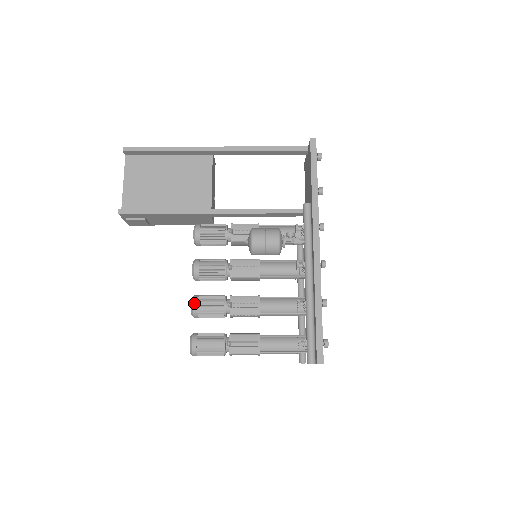
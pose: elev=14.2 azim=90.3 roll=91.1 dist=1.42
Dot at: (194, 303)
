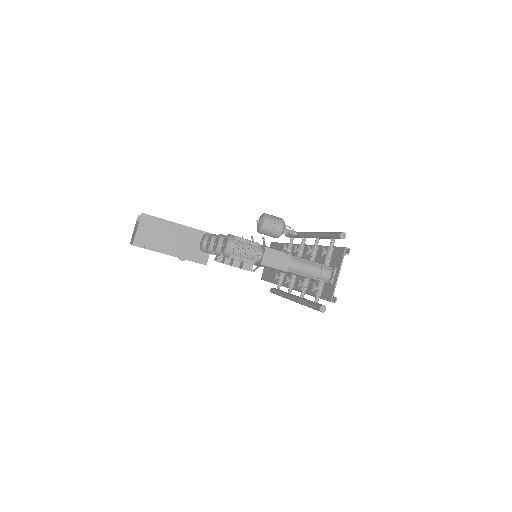
Dot at: (221, 234)
